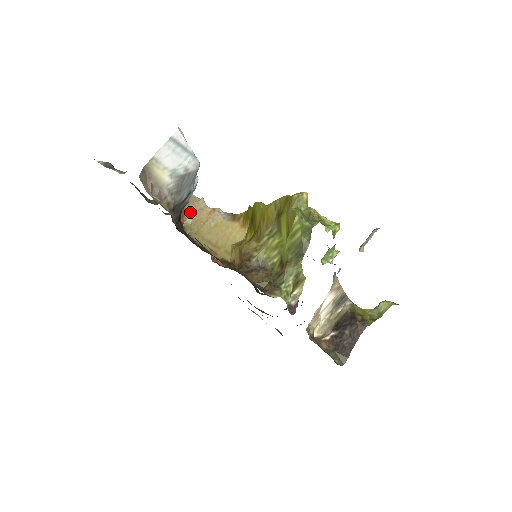
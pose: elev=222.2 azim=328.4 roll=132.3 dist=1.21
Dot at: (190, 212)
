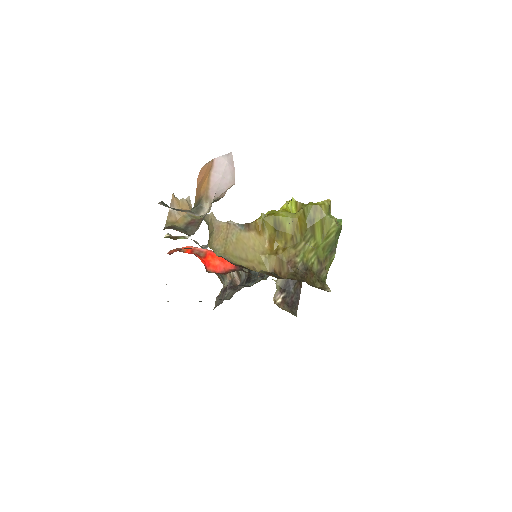
Dot at: (211, 232)
